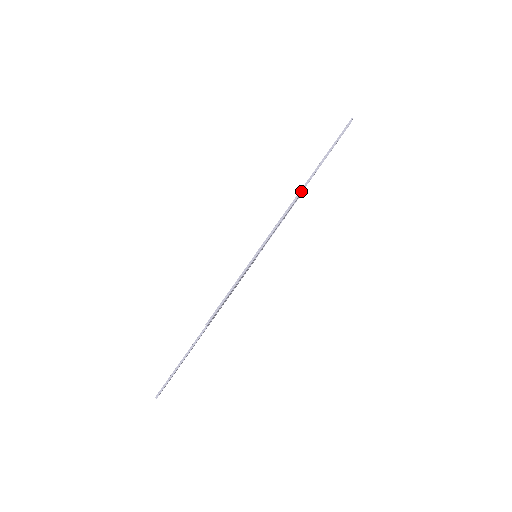
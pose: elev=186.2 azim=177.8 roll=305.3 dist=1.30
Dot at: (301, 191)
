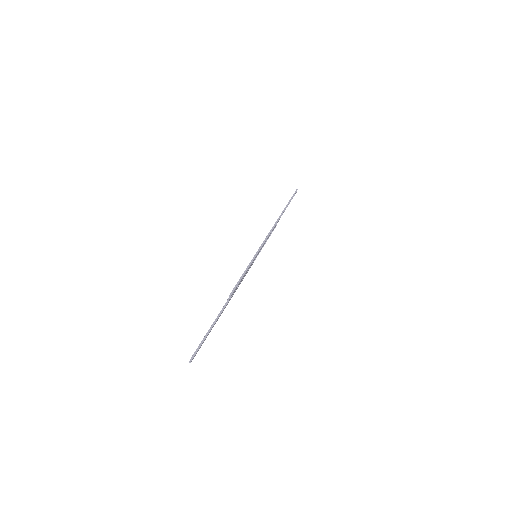
Dot at: (278, 220)
